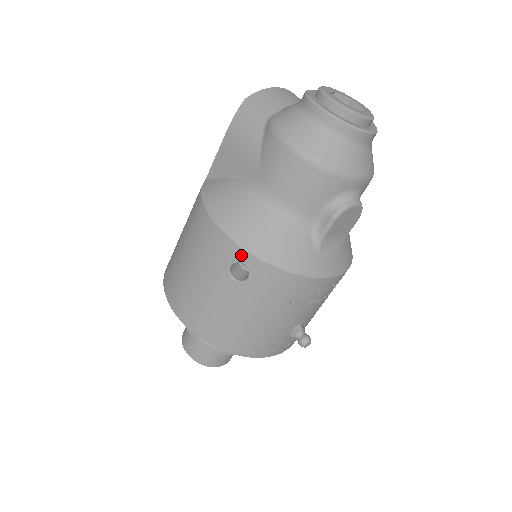
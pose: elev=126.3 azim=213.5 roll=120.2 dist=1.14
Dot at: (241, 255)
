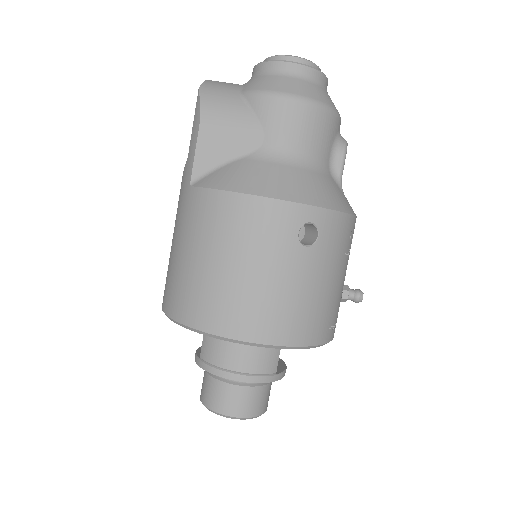
Dot at: (306, 213)
